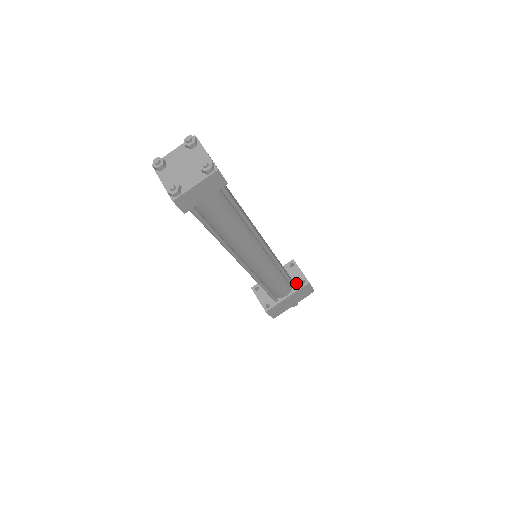
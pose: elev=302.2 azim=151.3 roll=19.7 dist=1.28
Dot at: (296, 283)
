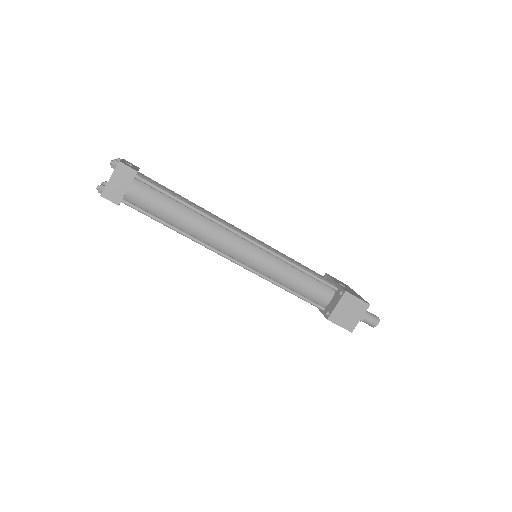
Dot at: (327, 308)
